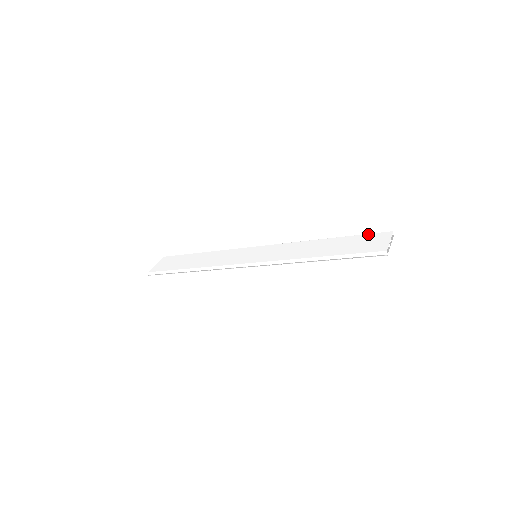
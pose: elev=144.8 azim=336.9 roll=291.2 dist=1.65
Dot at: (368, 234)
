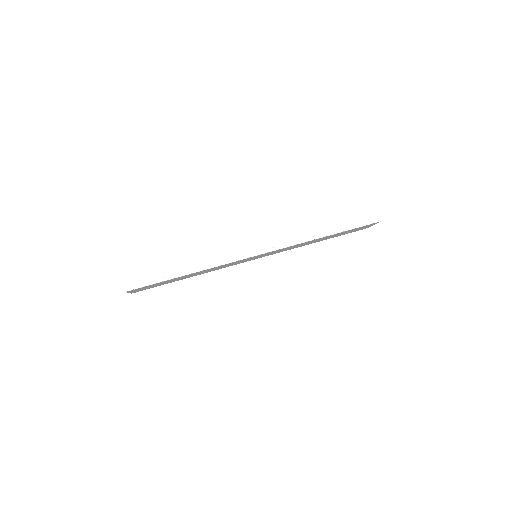
Dot at: occluded
